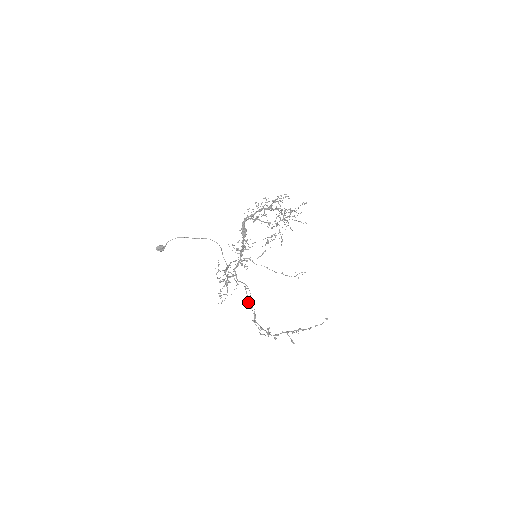
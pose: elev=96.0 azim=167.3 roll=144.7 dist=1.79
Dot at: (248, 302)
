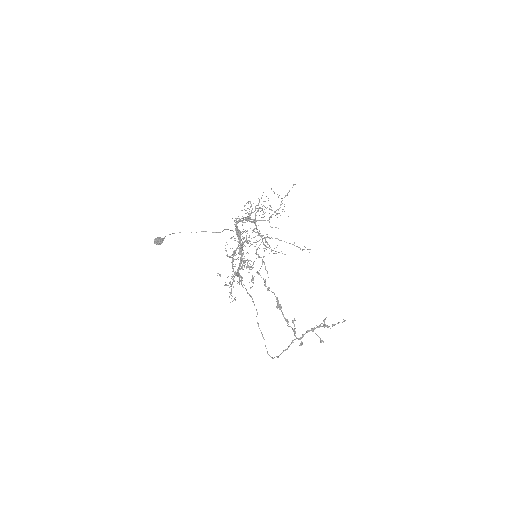
Dot at: (266, 286)
